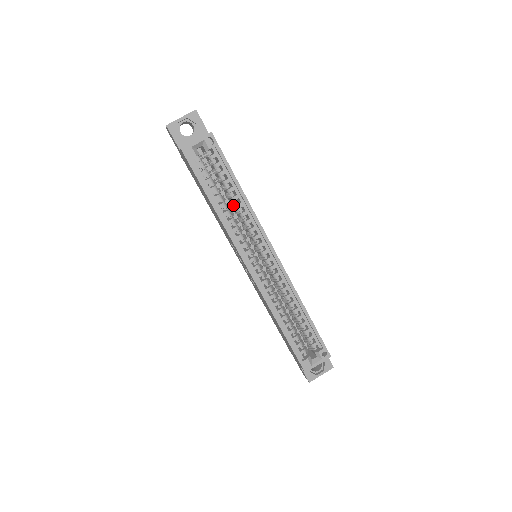
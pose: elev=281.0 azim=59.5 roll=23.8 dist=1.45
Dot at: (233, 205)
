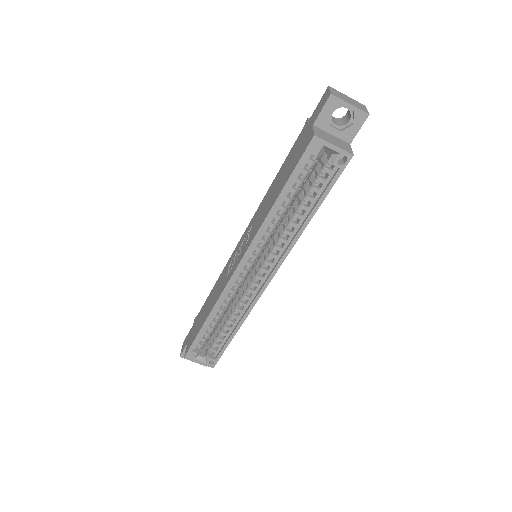
Dot at: (290, 216)
